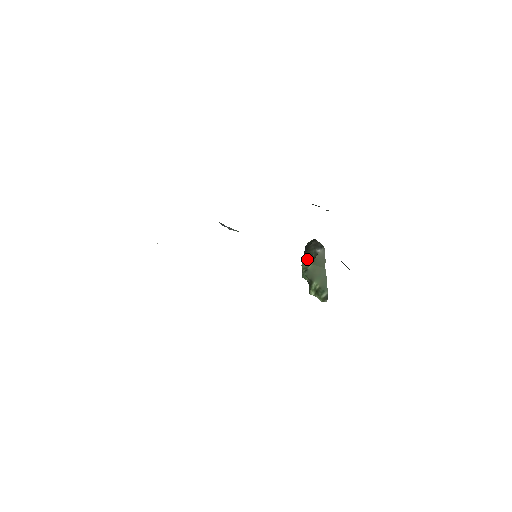
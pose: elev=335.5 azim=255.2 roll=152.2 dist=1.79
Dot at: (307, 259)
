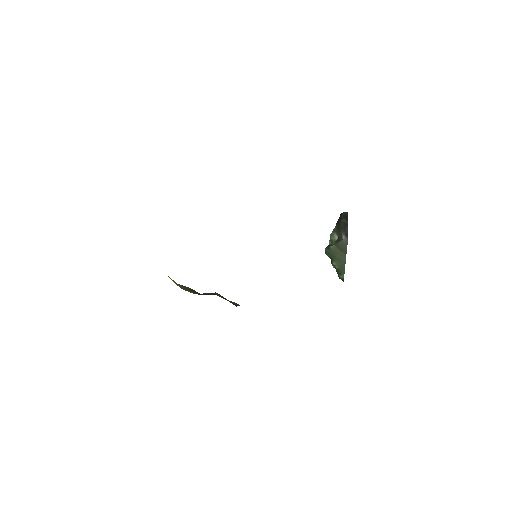
Dot at: (335, 233)
